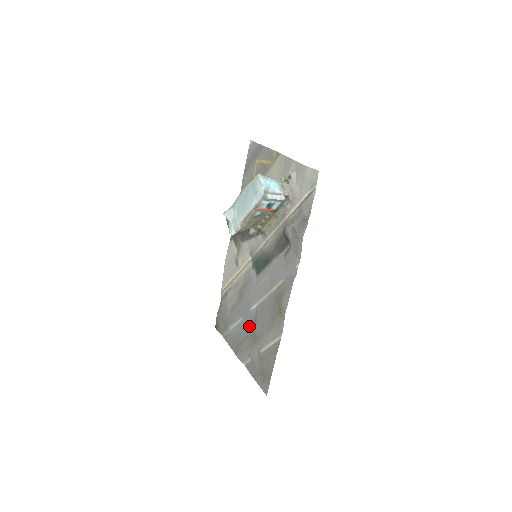
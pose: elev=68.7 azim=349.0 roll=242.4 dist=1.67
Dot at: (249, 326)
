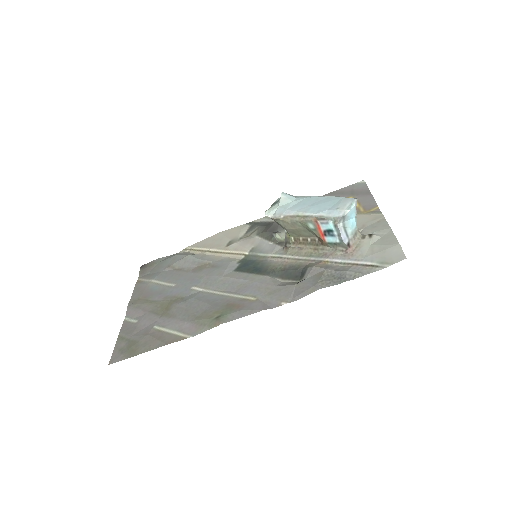
Dot at: (172, 297)
